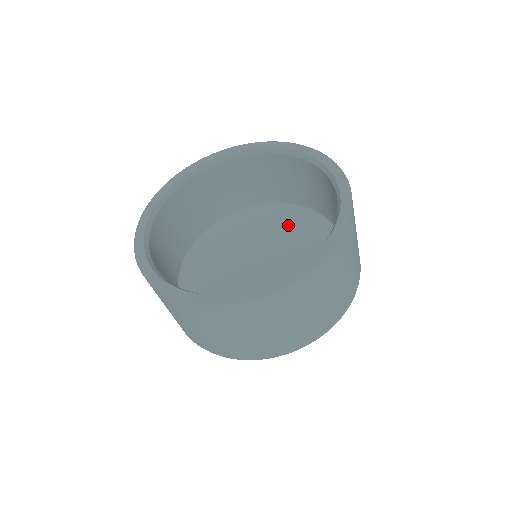
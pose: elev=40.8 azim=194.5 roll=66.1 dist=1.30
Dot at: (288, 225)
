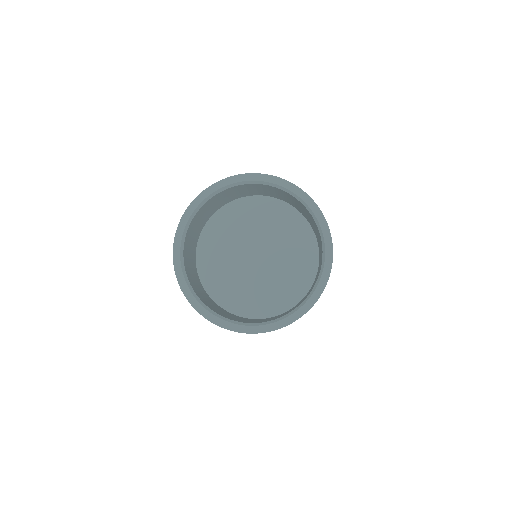
Dot at: (247, 218)
